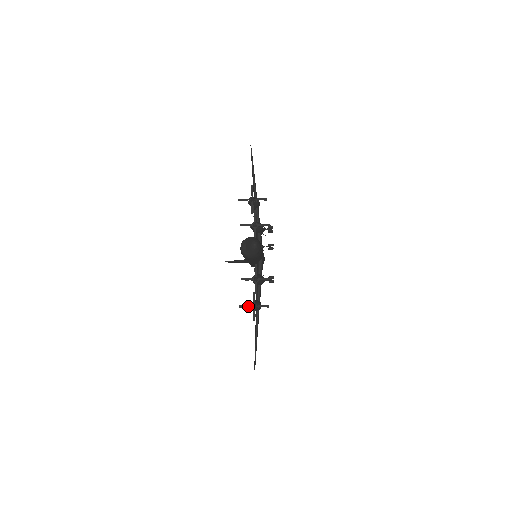
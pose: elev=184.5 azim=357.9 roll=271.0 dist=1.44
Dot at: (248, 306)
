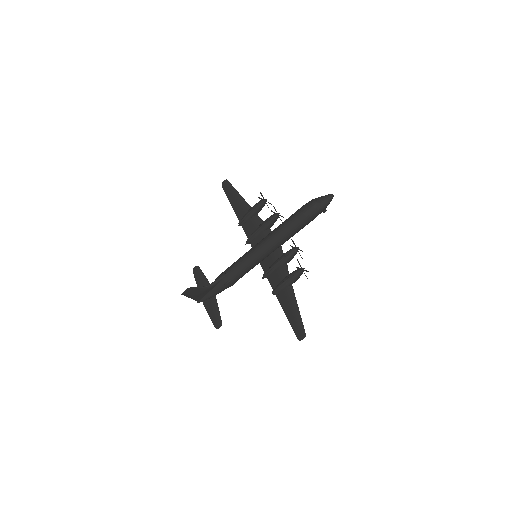
Dot at: (300, 268)
